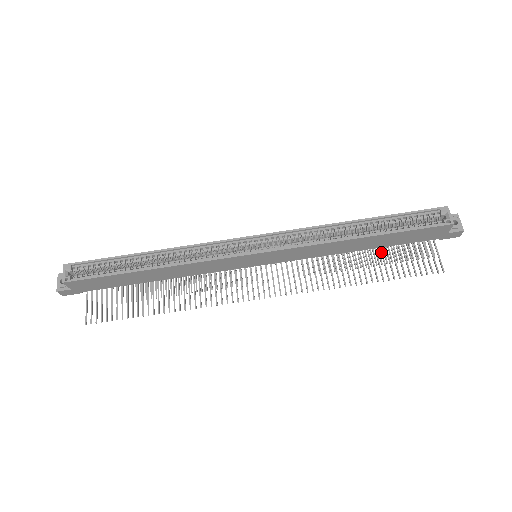
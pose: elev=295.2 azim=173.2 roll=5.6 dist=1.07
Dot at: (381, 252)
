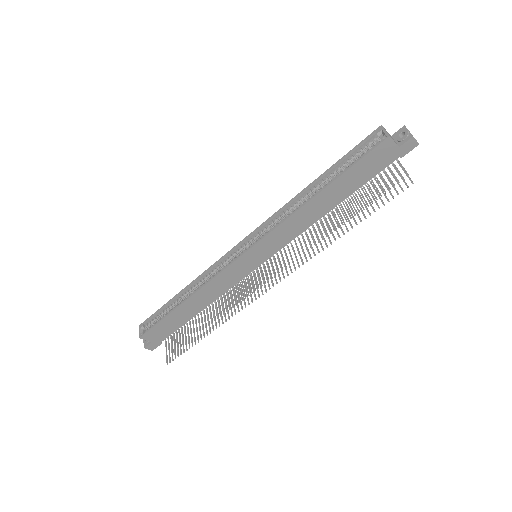
Dot at: occluded
